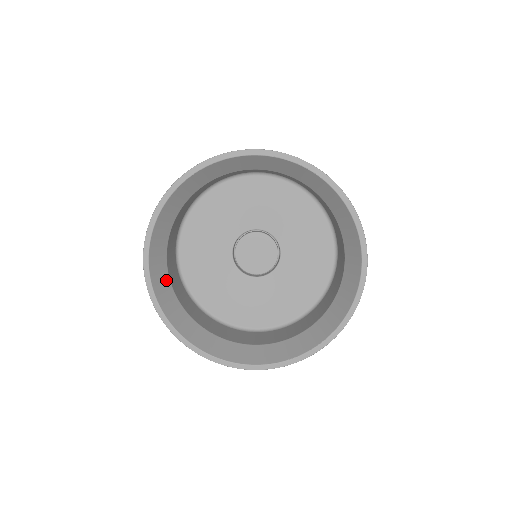
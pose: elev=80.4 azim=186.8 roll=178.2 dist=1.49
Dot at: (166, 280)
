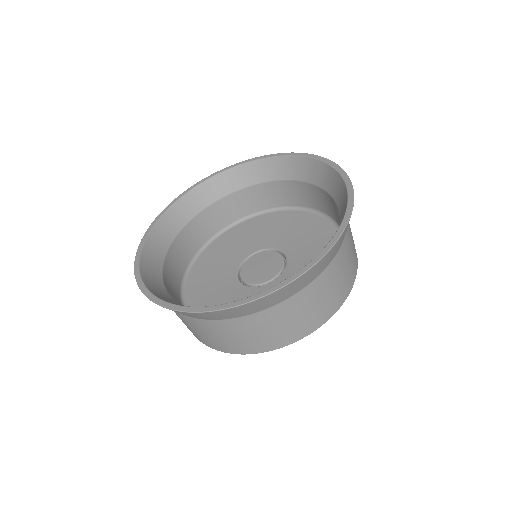
Dot at: (169, 238)
